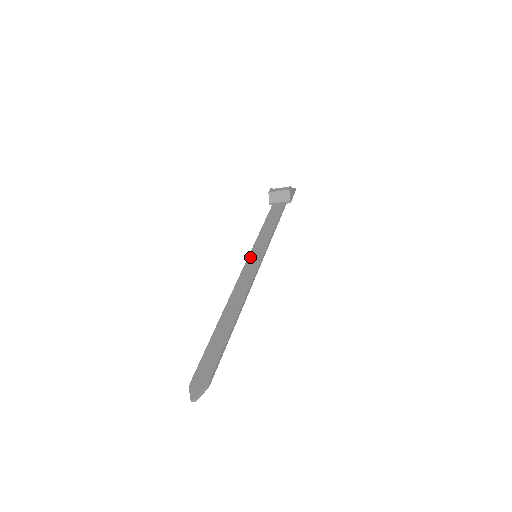
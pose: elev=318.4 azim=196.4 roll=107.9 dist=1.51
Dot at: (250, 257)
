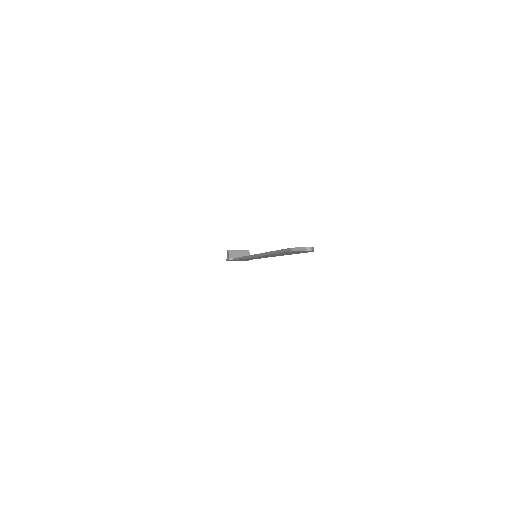
Dot at: occluded
